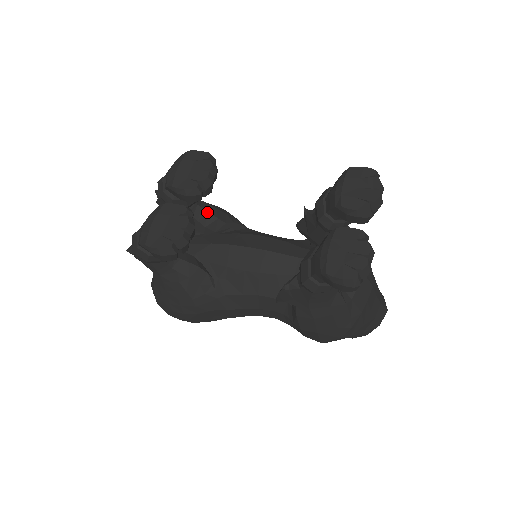
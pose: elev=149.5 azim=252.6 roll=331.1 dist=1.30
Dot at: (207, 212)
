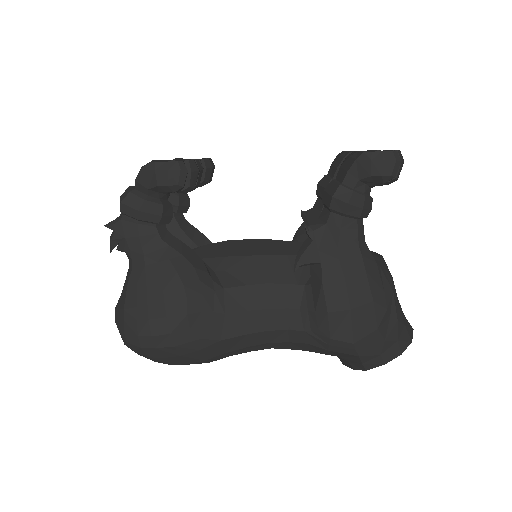
Dot at: (195, 228)
